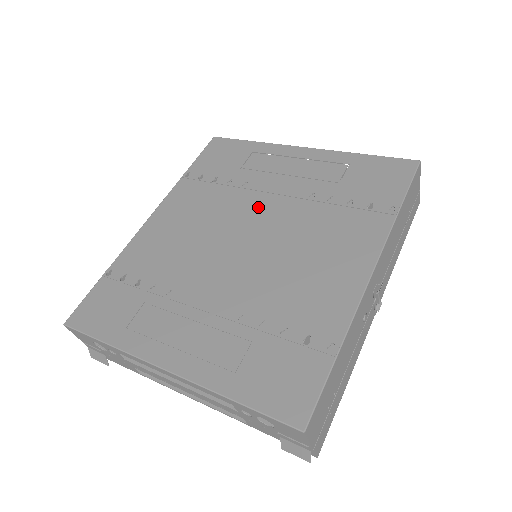
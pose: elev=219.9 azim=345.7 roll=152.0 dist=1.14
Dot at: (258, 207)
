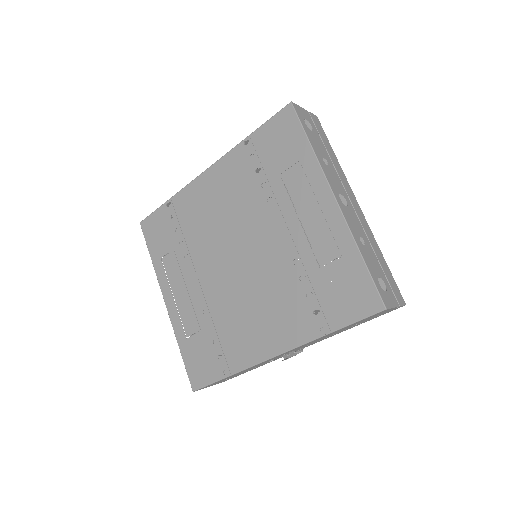
Dot at: (262, 234)
